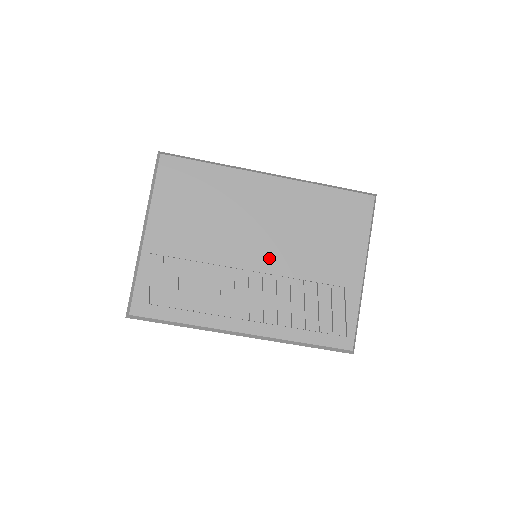
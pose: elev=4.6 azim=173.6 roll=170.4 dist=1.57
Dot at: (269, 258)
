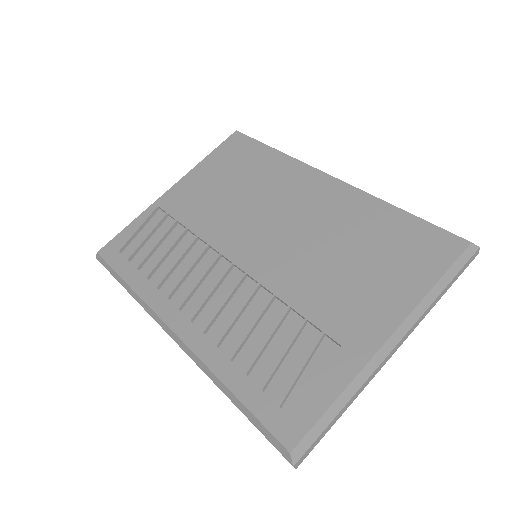
Dot at: (265, 259)
